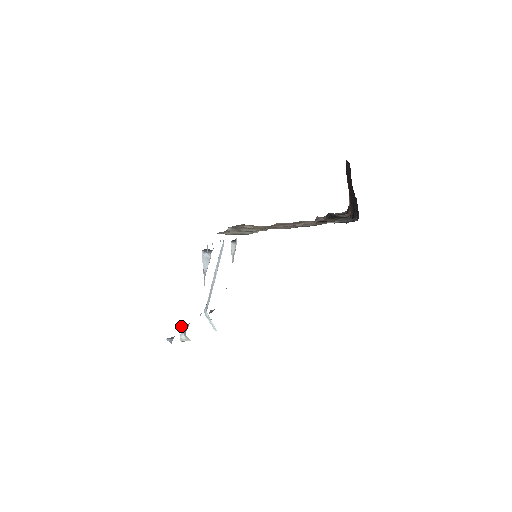
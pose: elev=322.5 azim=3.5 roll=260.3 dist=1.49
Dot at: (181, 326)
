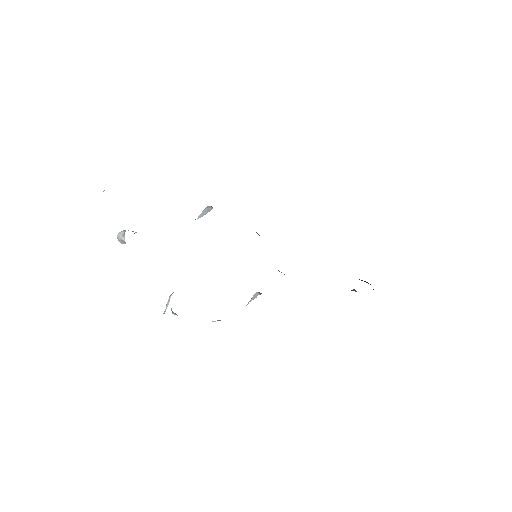
Dot at: occluded
